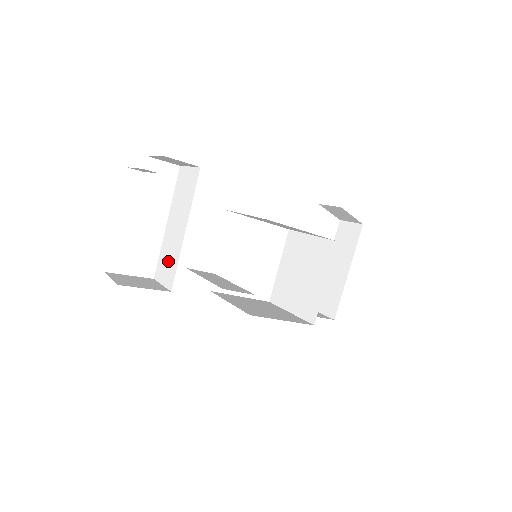
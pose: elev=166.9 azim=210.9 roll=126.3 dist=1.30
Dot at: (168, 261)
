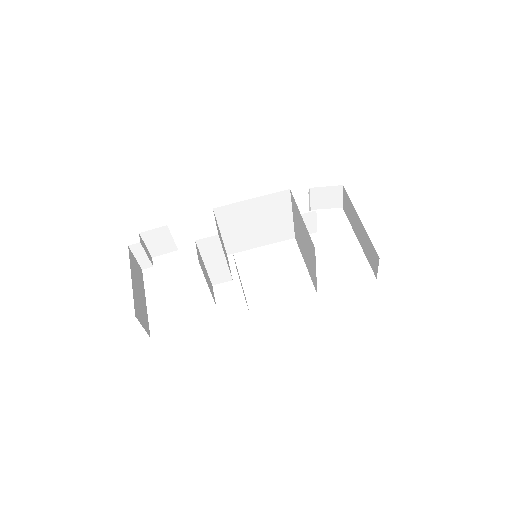
Dot at: occluded
